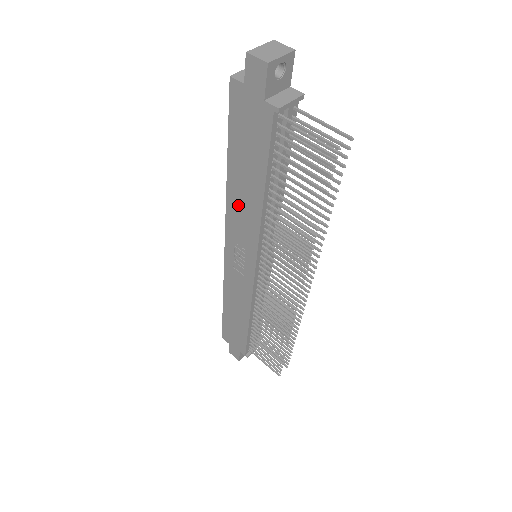
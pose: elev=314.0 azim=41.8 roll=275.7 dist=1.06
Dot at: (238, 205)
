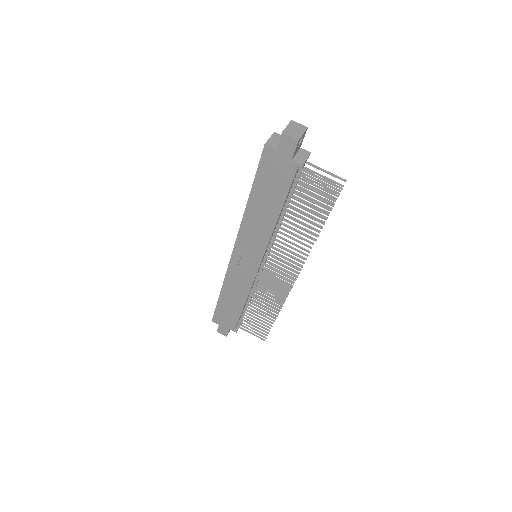
Dot at: (253, 223)
